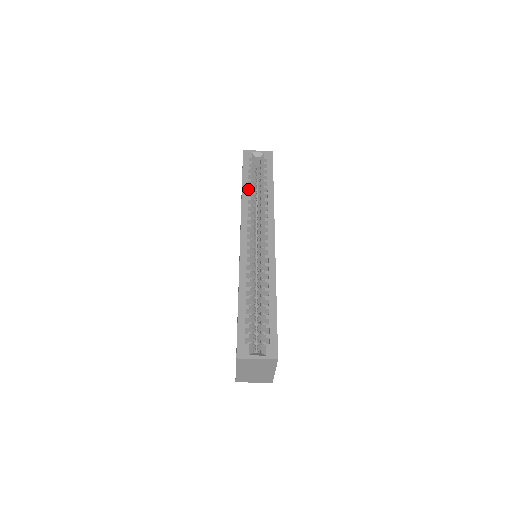
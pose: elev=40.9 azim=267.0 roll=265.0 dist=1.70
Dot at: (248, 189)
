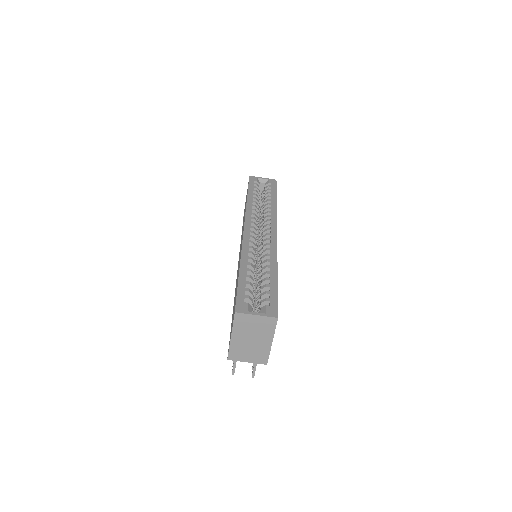
Dot at: occluded
